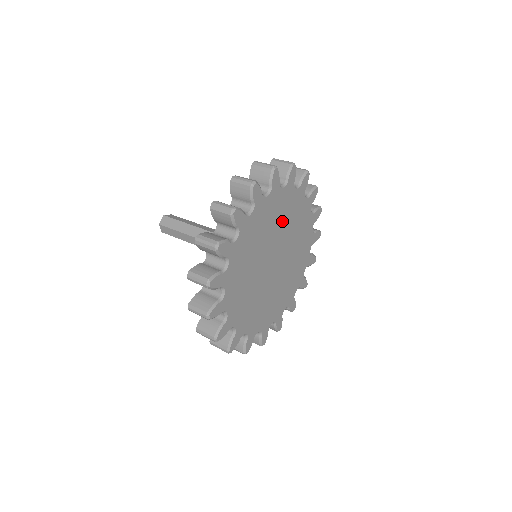
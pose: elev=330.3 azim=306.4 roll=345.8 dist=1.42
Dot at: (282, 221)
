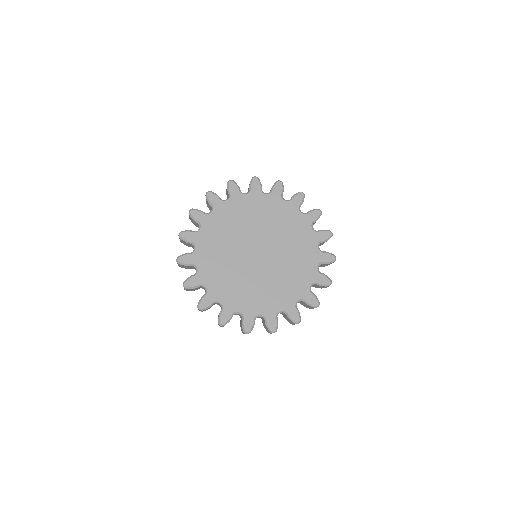
Dot at: (245, 221)
